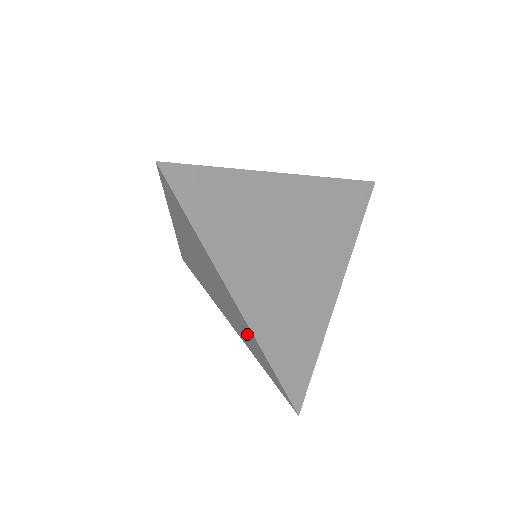
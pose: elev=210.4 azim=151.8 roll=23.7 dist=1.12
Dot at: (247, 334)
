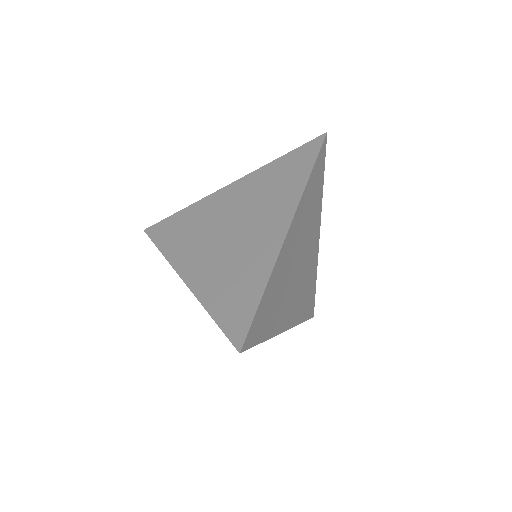
Dot at: (247, 268)
